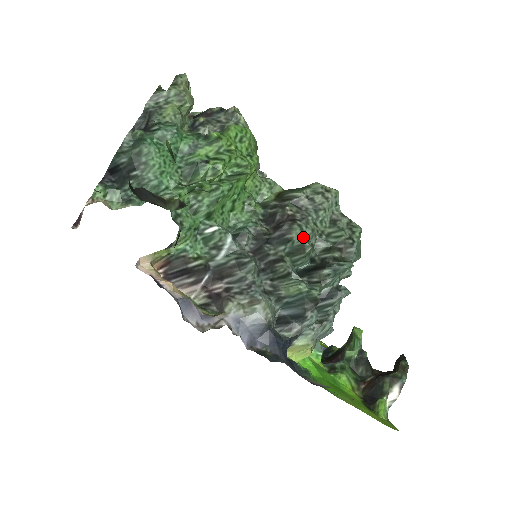
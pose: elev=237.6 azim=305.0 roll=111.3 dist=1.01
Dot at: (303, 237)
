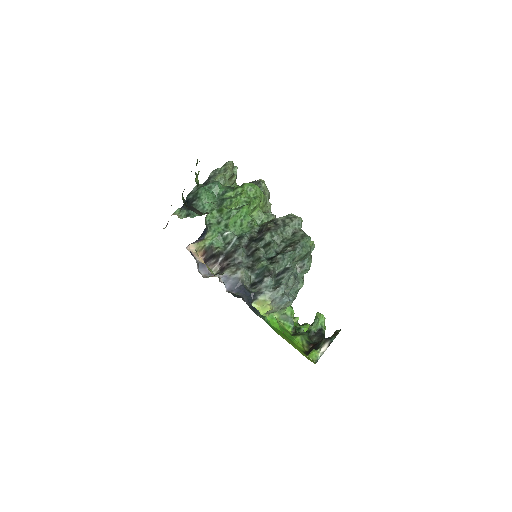
Dot at: (271, 238)
